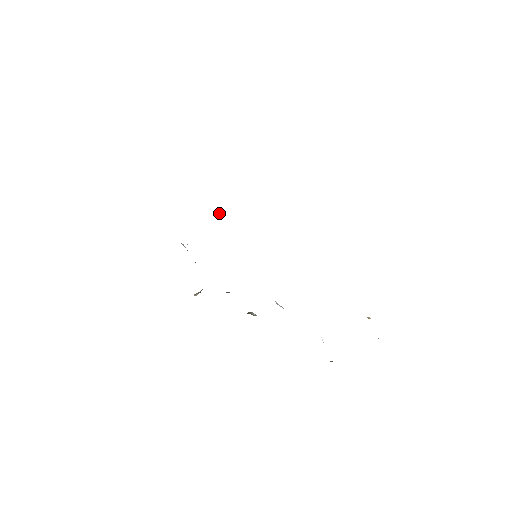
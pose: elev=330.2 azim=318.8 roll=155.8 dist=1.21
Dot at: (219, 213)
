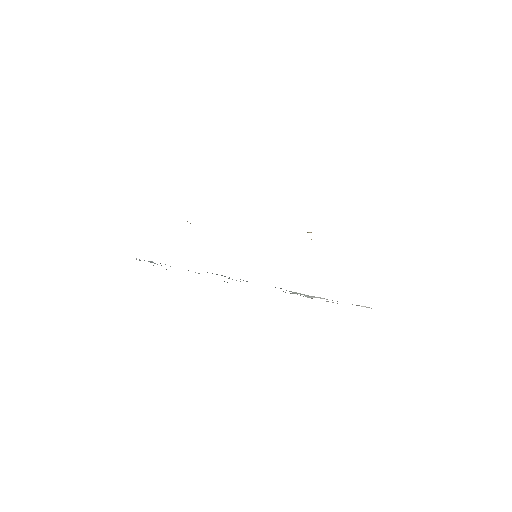
Dot at: (187, 221)
